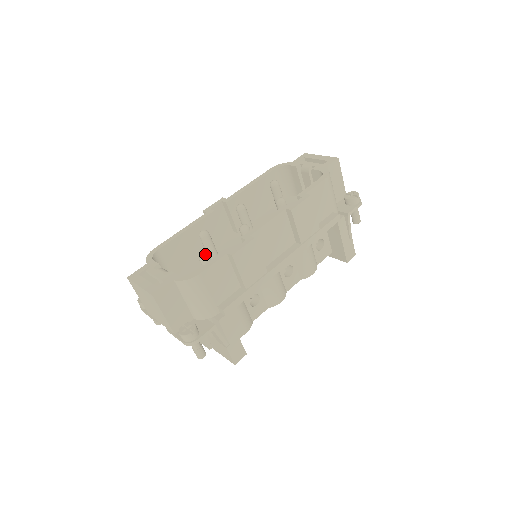
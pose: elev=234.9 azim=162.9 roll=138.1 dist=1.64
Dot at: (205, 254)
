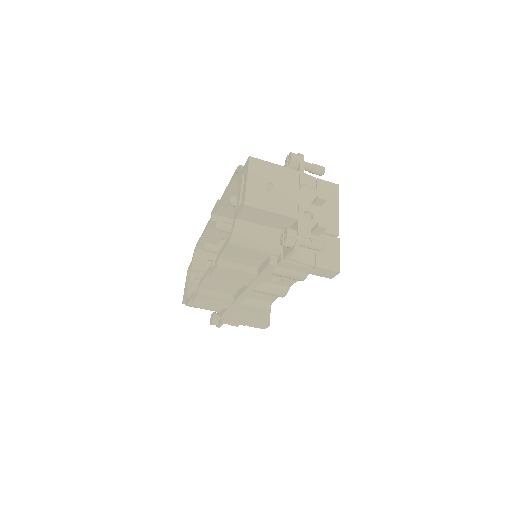
Dot at: (195, 282)
